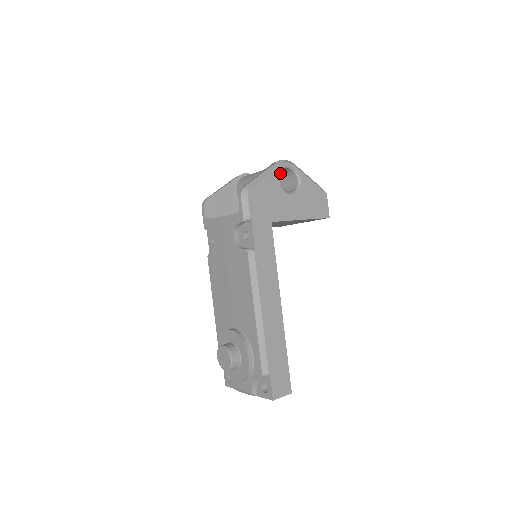
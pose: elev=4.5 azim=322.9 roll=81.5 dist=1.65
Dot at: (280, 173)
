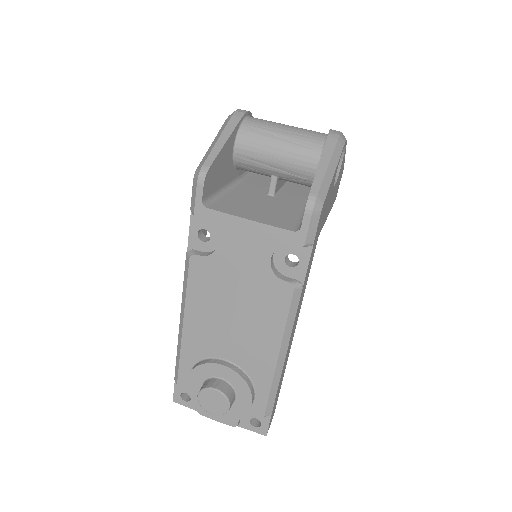
Dot at: occluded
